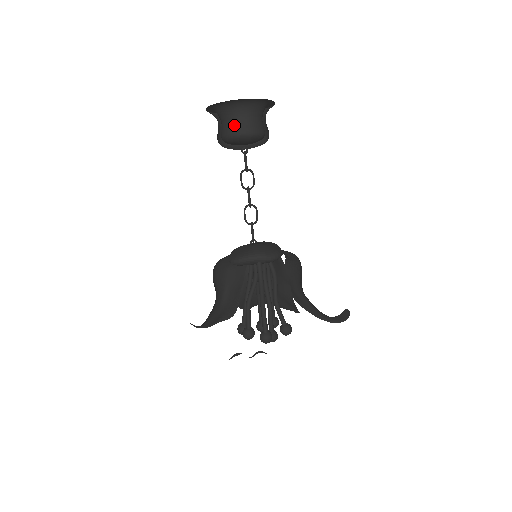
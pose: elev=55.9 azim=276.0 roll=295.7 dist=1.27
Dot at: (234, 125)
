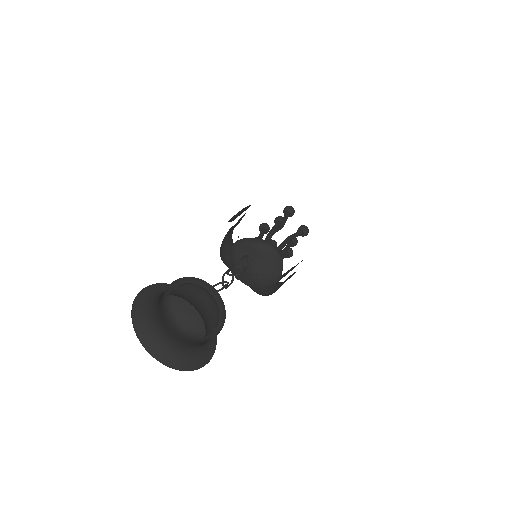
Dot at: (184, 339)
